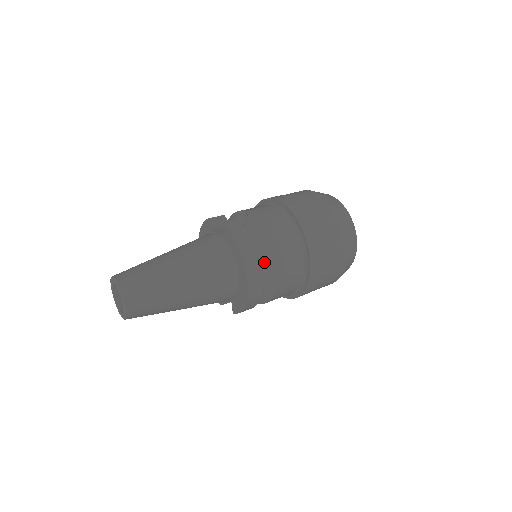
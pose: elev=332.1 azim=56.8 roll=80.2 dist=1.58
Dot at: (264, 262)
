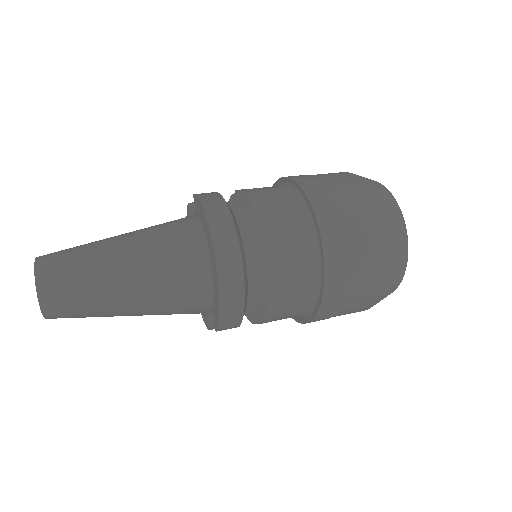
Dot at: (248, 239)
